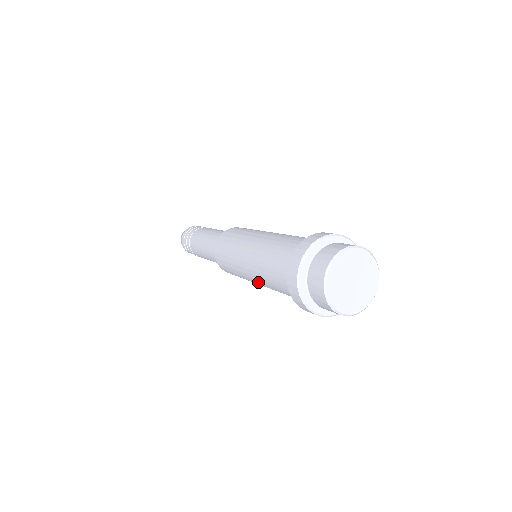
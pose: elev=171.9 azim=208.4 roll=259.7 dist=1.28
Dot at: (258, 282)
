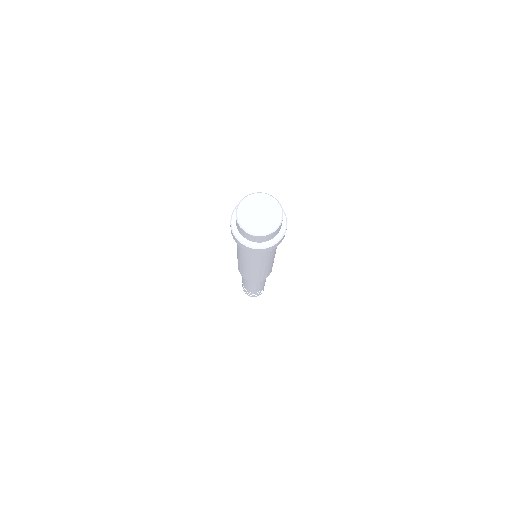
Dot at: (252, 265)
